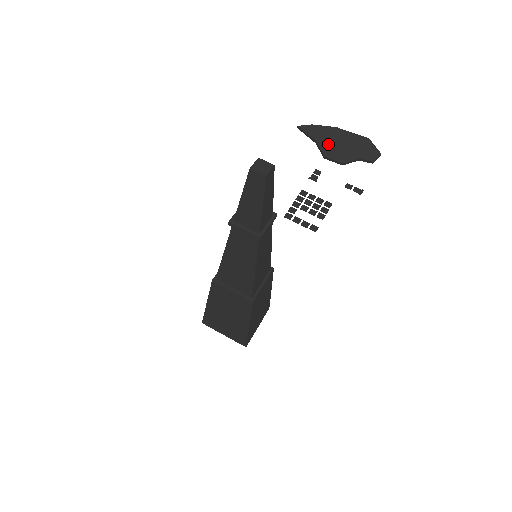
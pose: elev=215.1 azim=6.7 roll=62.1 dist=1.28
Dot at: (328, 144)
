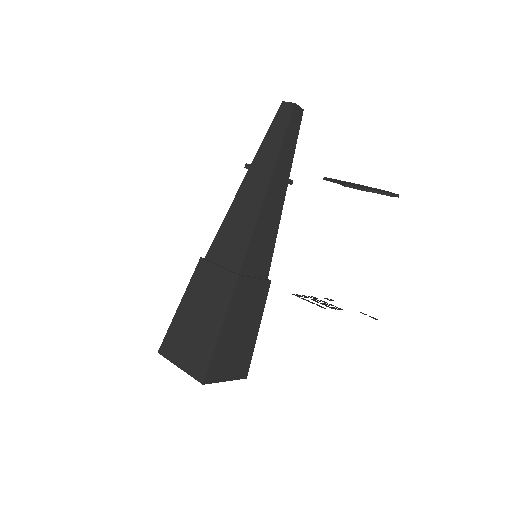
Dot at: (350, 183)
